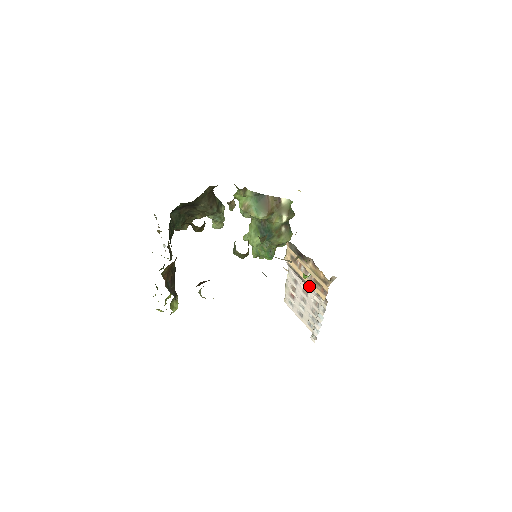
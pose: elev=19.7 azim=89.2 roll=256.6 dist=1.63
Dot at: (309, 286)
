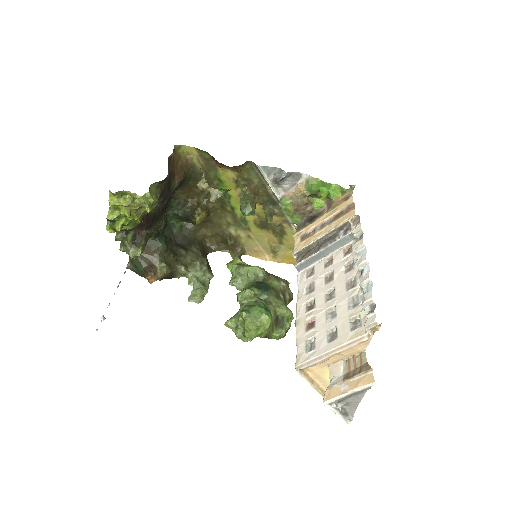
Dot at: (331, 241)
